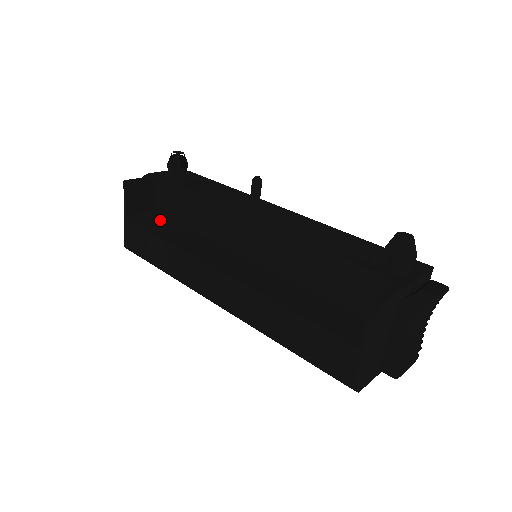
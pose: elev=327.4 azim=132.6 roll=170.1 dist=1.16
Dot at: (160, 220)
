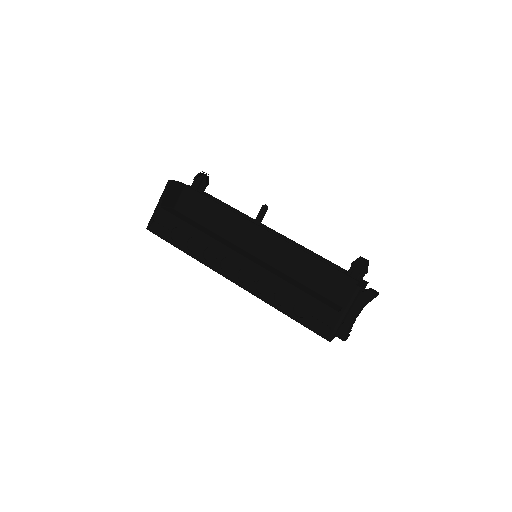
Dot at: (182, 215)
